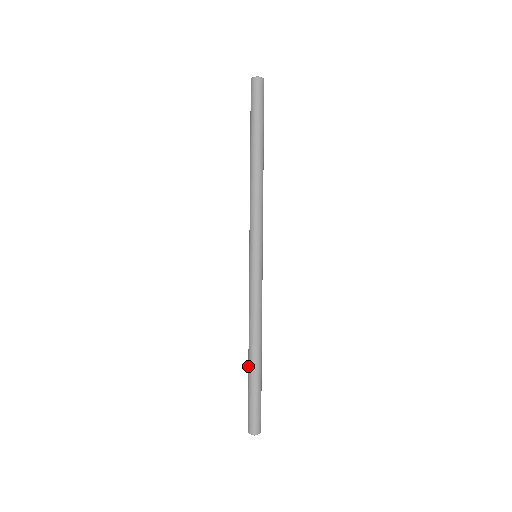
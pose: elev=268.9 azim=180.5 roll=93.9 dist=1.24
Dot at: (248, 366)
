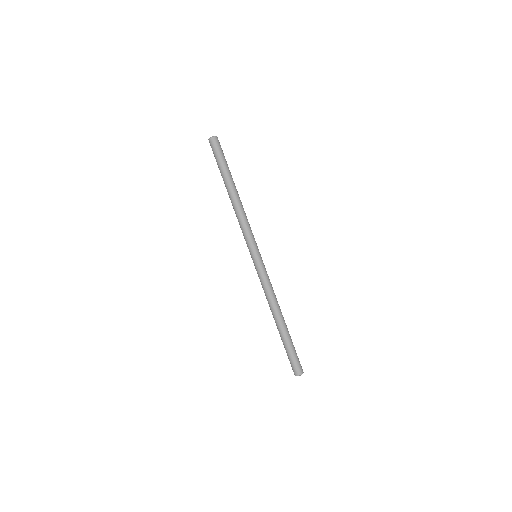
Dot at: occluded
